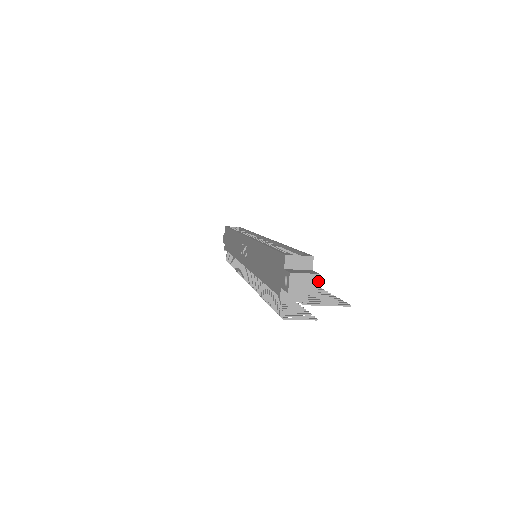
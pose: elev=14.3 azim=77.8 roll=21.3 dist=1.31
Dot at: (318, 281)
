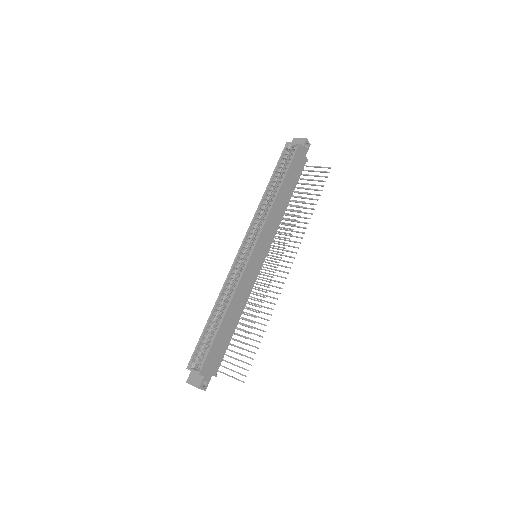
Dot at: (201, 389)
